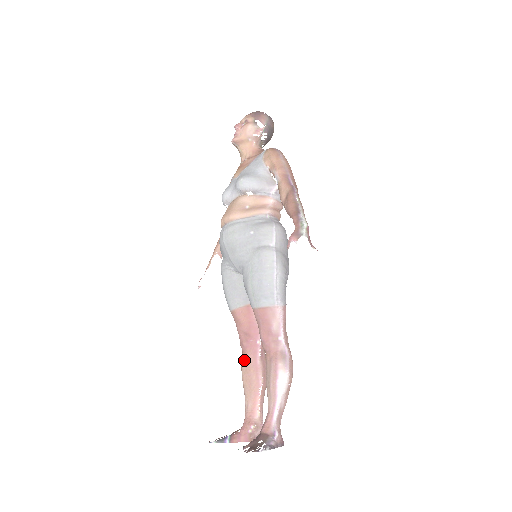
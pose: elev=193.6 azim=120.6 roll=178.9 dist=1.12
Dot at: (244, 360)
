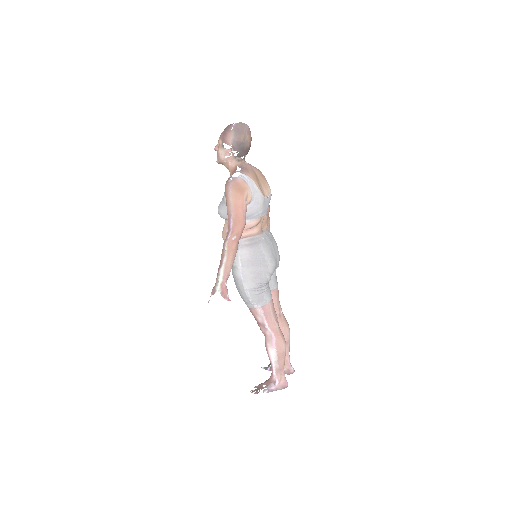
Dot at: occluded
